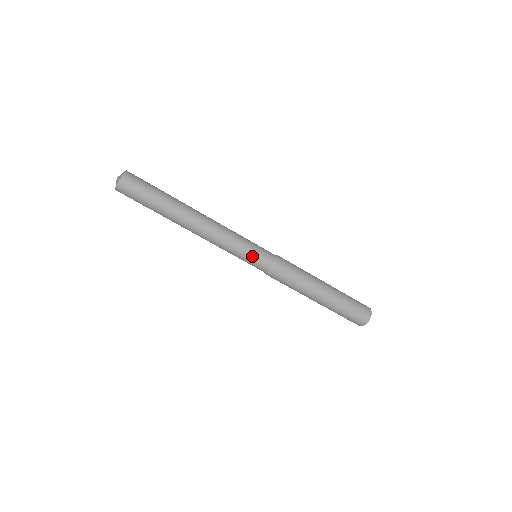
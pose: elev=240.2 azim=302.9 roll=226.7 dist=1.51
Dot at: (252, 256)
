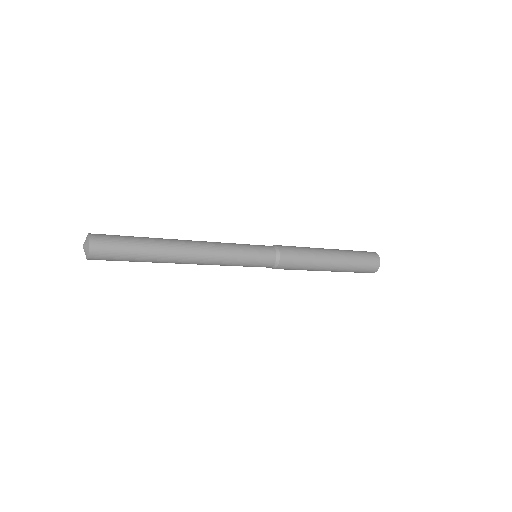
Dot at: occluded
